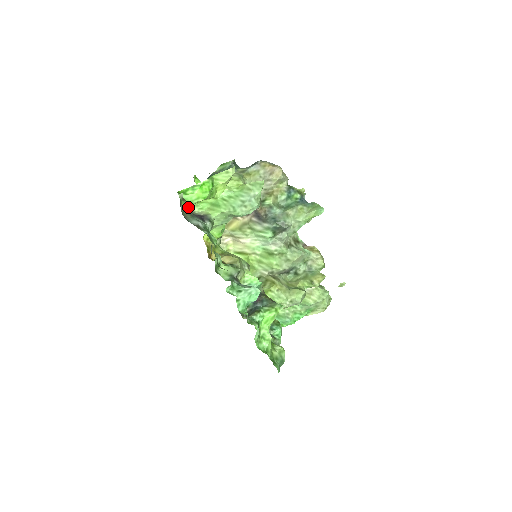
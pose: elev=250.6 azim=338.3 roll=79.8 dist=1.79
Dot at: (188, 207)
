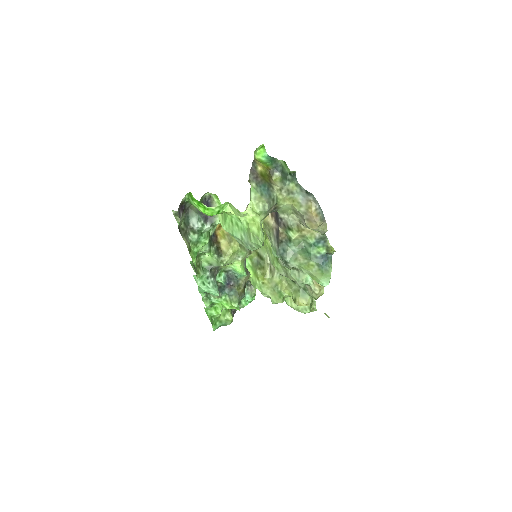
Dot at: occluded
